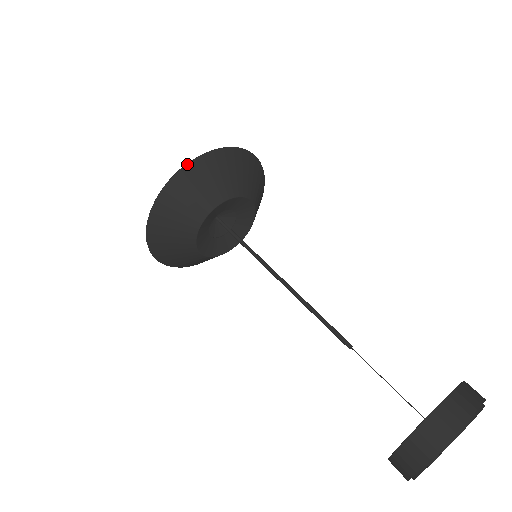
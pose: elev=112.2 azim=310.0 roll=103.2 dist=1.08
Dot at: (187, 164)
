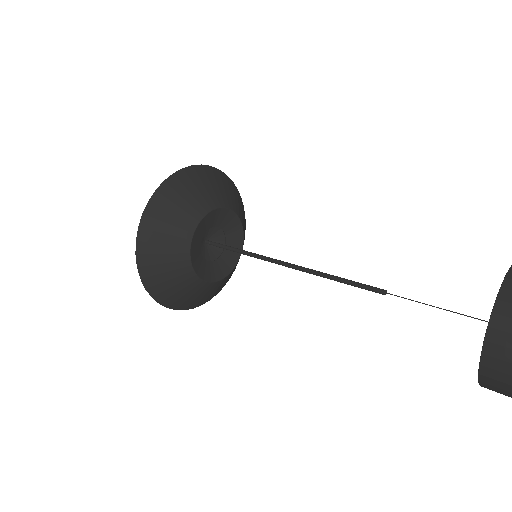
Dot at: (153, 194)
